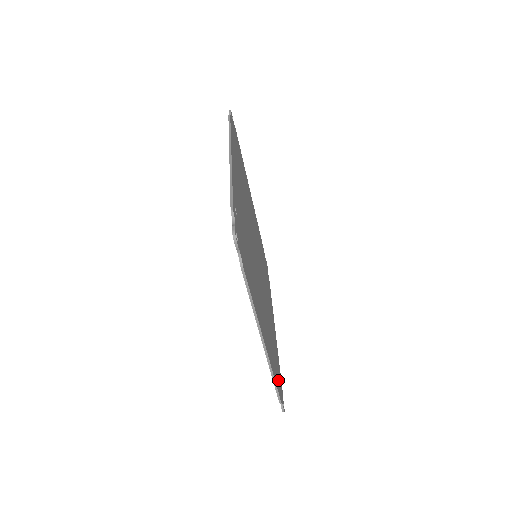
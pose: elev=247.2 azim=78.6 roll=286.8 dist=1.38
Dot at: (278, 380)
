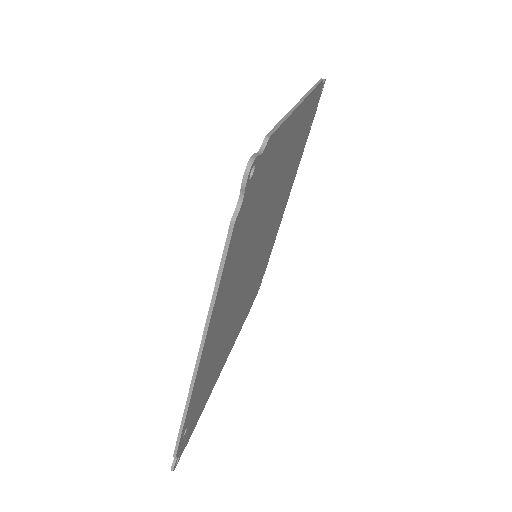
Dot at: (259, 180)
